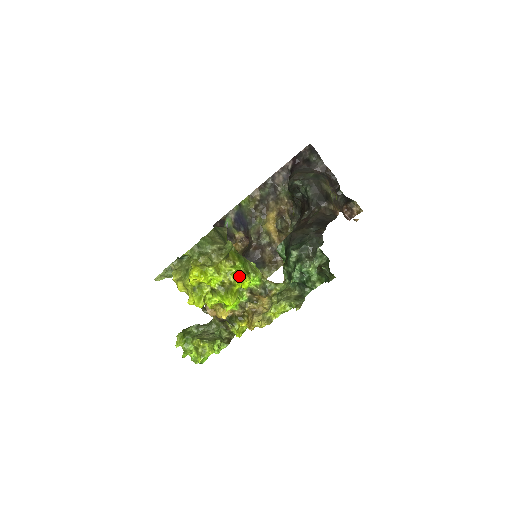
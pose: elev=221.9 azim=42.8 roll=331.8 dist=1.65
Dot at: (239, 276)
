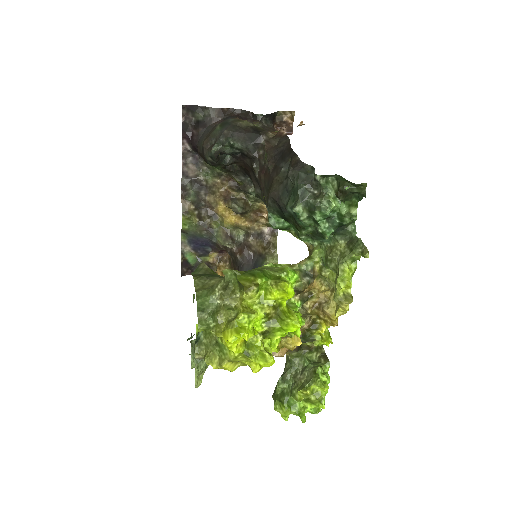
Dot at: (275, 291)
